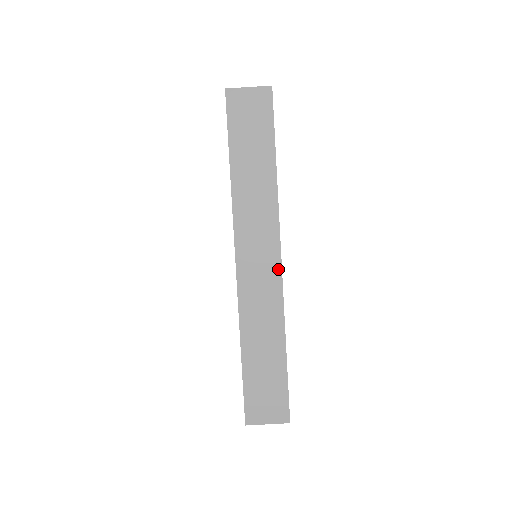
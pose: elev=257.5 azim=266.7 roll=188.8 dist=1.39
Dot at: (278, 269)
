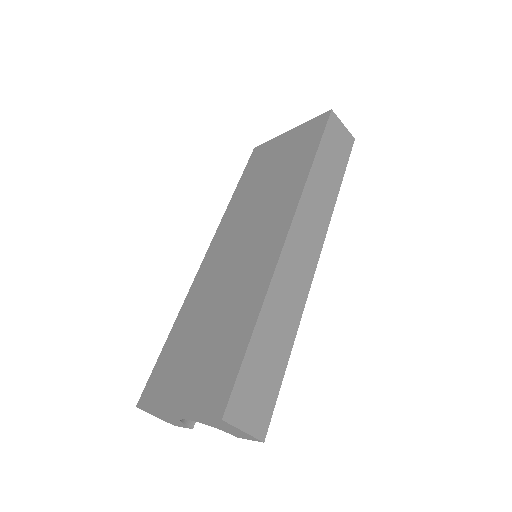
Dot at: (313, 267)
